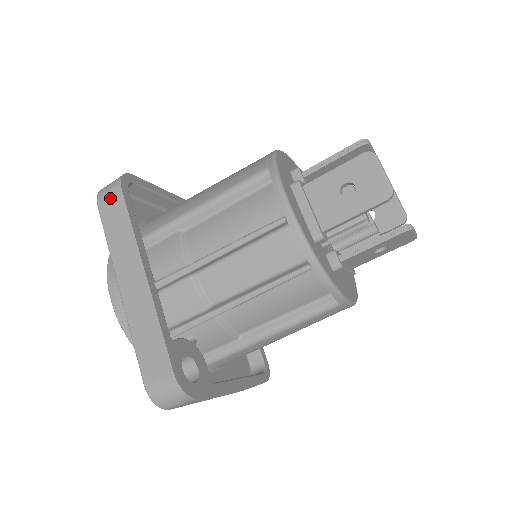
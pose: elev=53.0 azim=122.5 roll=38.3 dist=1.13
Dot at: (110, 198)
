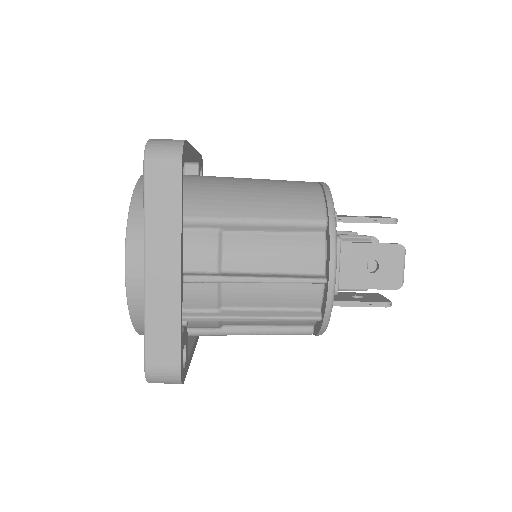
Dot at: (164, 168)
